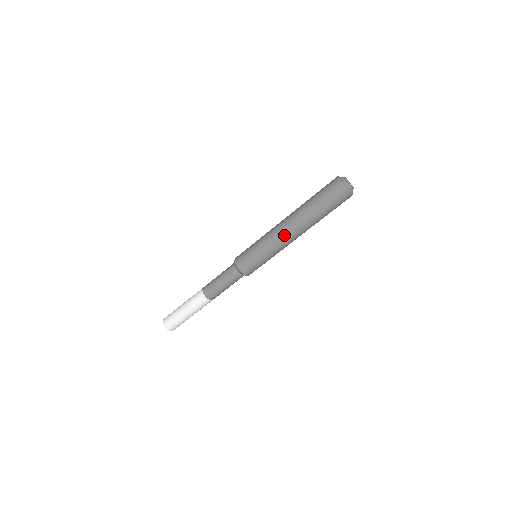
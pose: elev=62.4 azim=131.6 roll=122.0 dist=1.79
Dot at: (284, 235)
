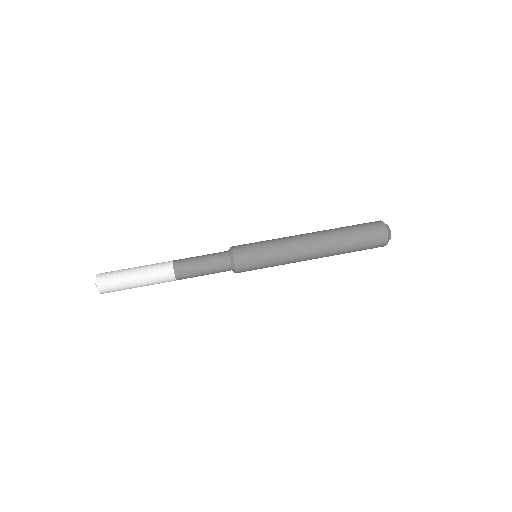
Dot at: (301, 238)
